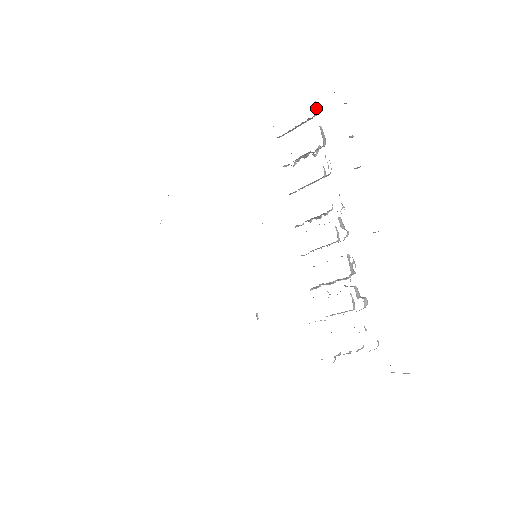
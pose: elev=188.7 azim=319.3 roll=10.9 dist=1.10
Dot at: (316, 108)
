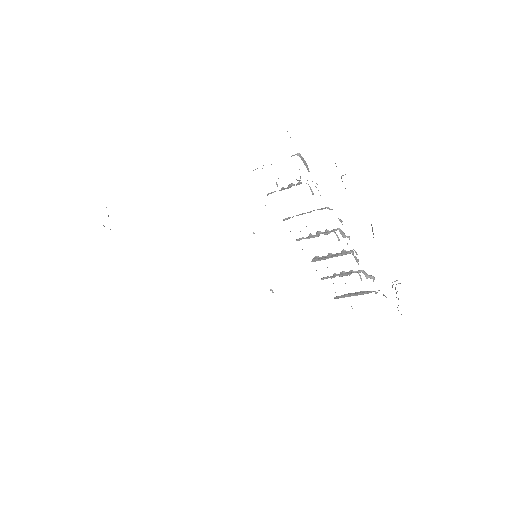
Dot at: occluded
